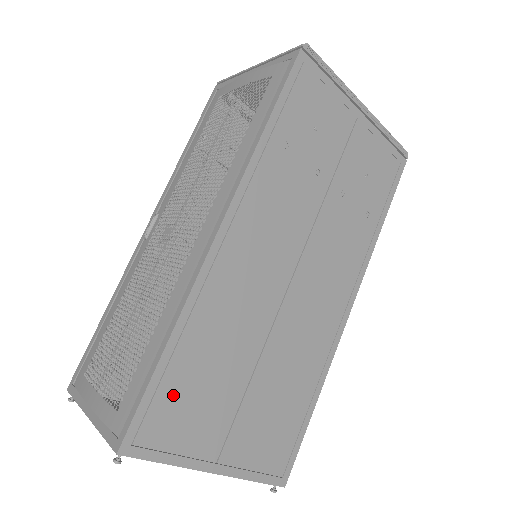
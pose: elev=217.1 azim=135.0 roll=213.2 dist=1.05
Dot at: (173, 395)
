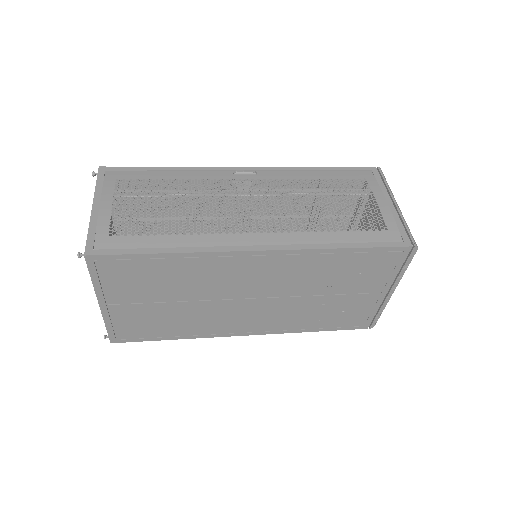
Dot at: (137, 268)
